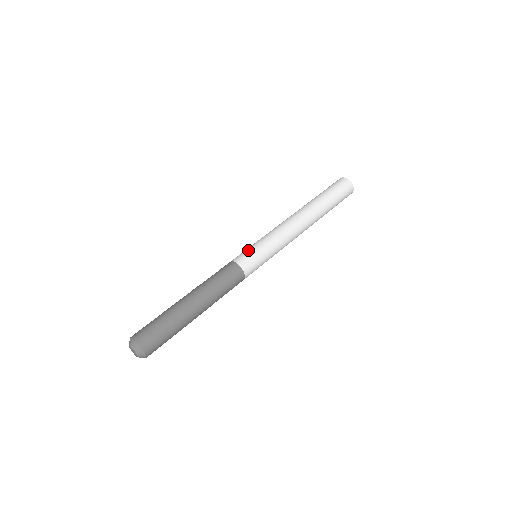
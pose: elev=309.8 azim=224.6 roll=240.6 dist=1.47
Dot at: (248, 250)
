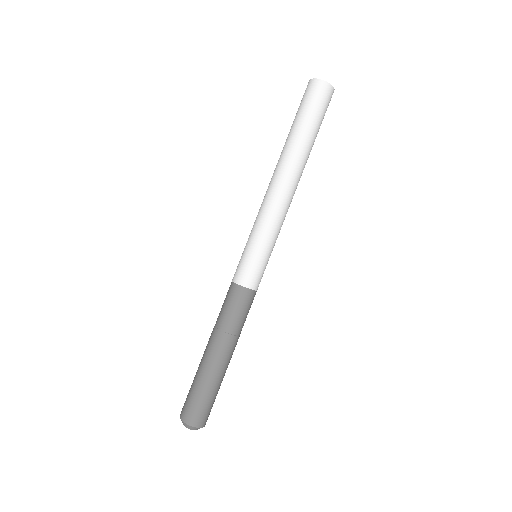
Dot at: (246, 261)
